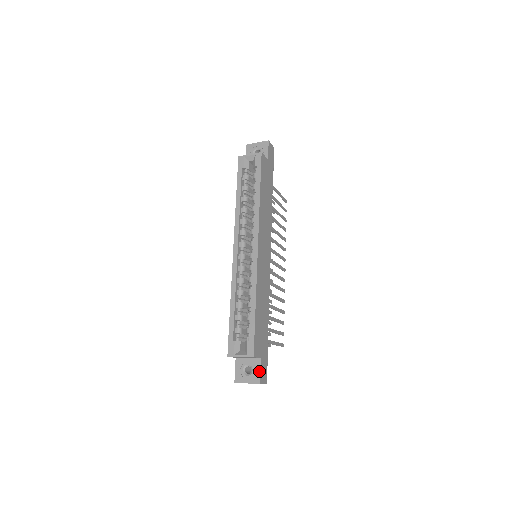
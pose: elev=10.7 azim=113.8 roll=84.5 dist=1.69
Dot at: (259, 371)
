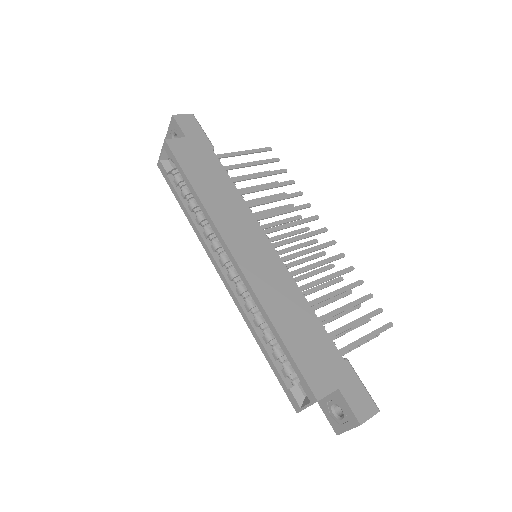
Dot at: (348, 408)
